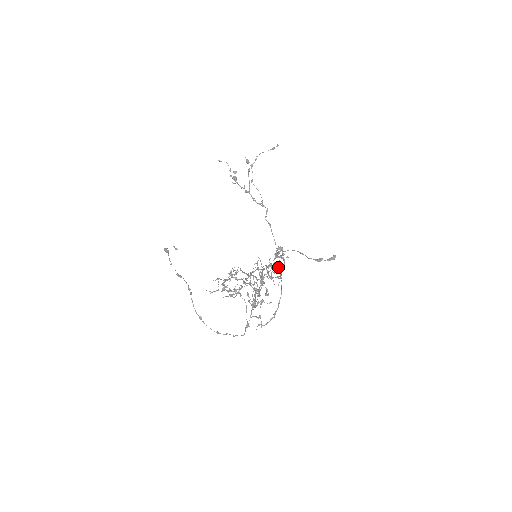
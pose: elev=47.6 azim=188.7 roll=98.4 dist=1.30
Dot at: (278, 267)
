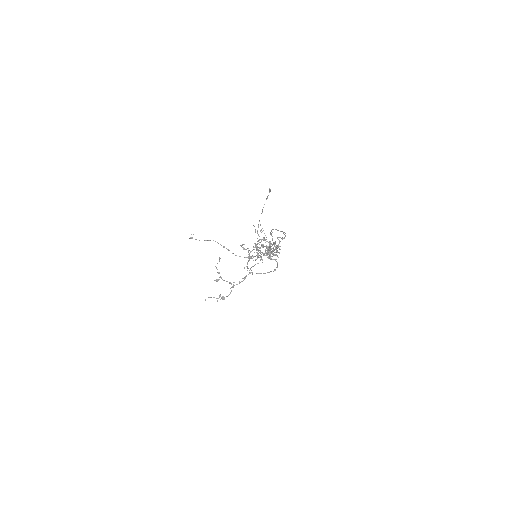
Dot at: occluded
